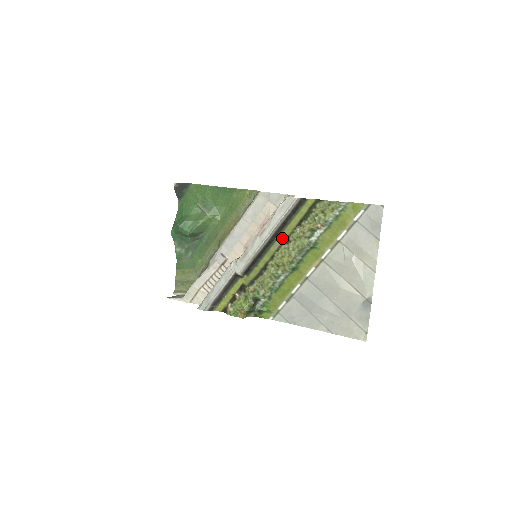
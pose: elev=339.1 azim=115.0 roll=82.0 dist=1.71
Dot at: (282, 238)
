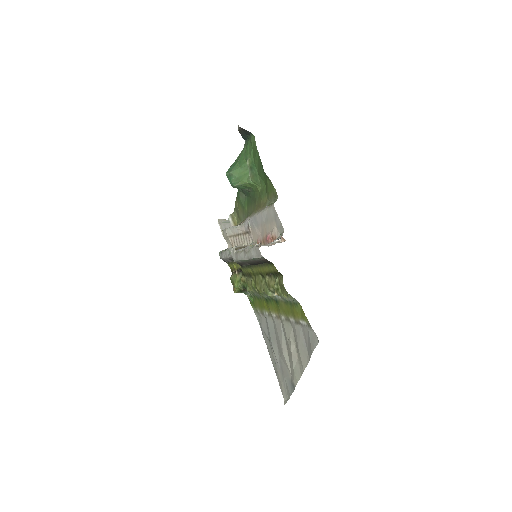
Dot at: (259, 270)
